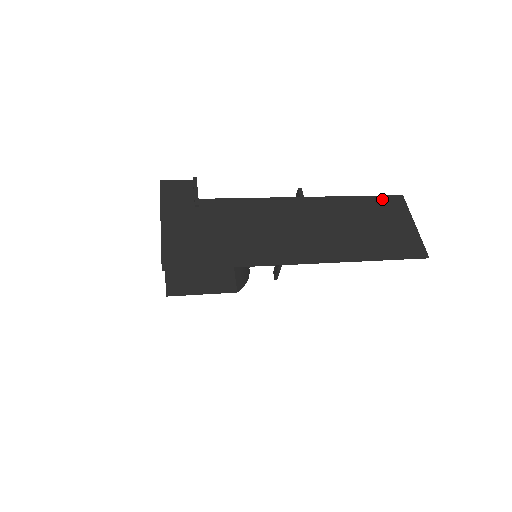
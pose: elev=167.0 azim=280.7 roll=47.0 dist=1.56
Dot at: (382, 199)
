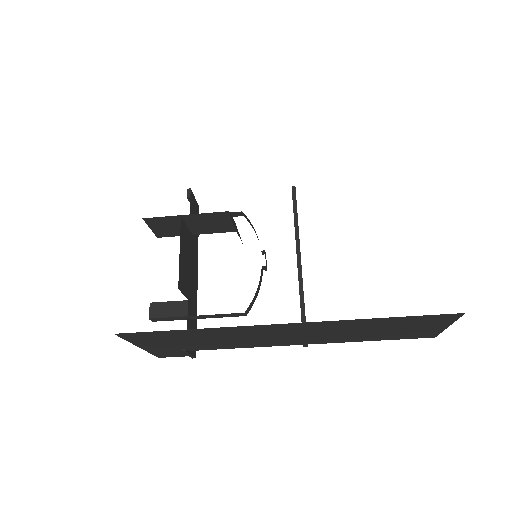
Dot at: occluded
